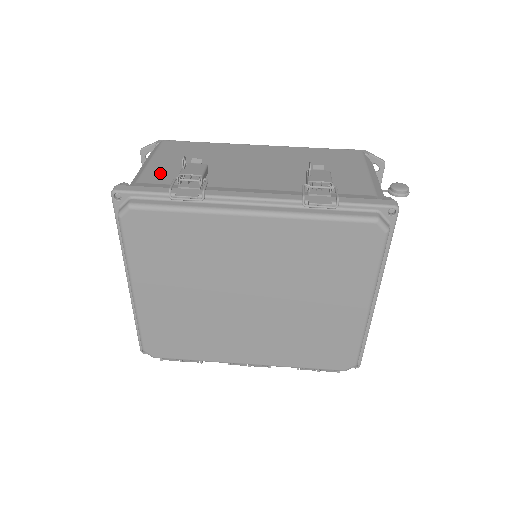
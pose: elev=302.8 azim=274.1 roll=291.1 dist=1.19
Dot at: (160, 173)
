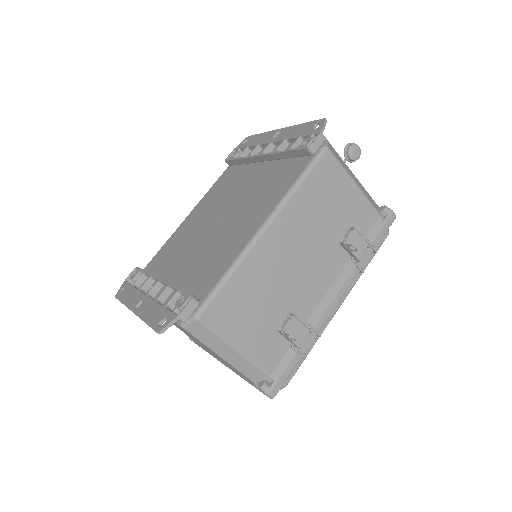
Dot at: (266, 351)
